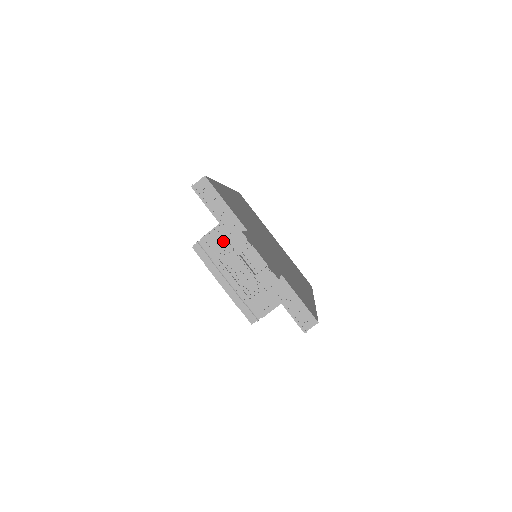
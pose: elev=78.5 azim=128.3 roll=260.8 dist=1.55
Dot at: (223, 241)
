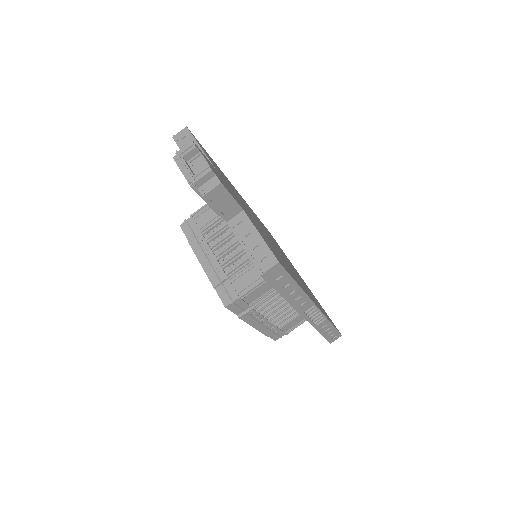
Dot at: (211, 218)
